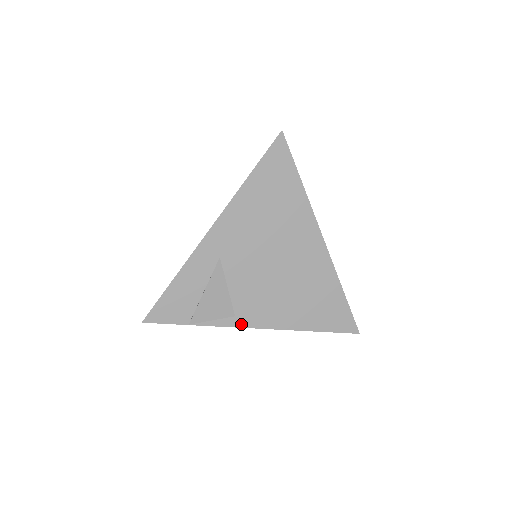
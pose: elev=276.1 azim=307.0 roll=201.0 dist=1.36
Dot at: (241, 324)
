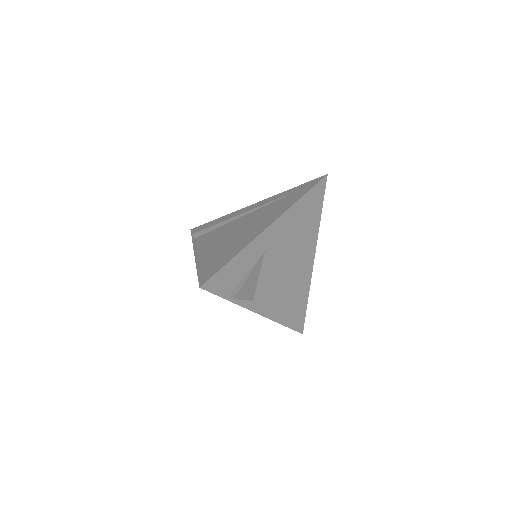
Dot at: (253, 308)
